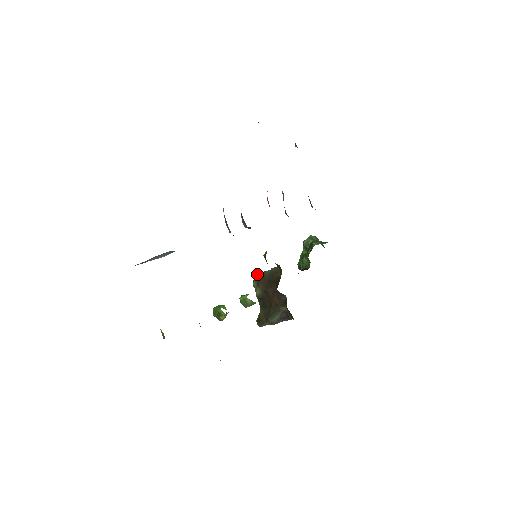
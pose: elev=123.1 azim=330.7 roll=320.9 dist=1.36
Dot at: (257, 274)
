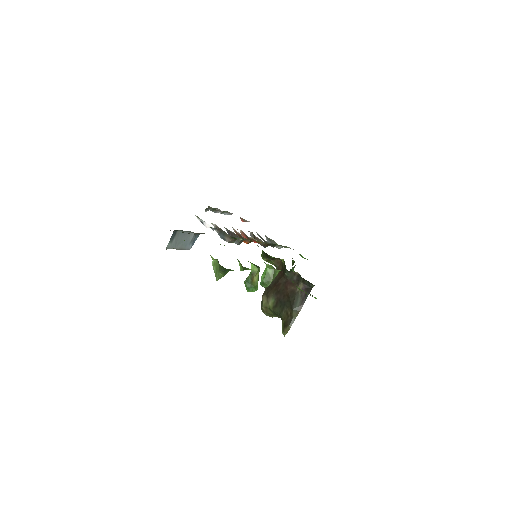
Dot at: occluded
